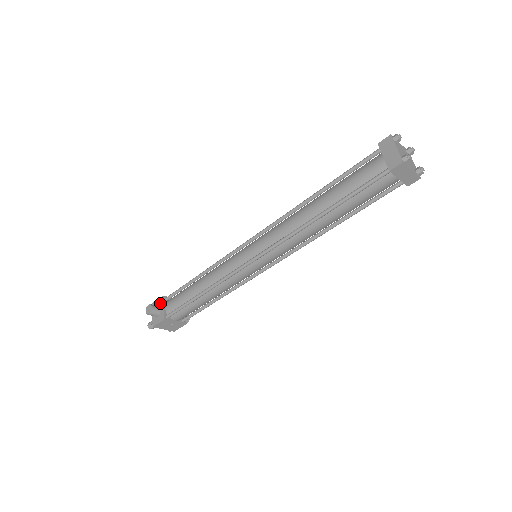
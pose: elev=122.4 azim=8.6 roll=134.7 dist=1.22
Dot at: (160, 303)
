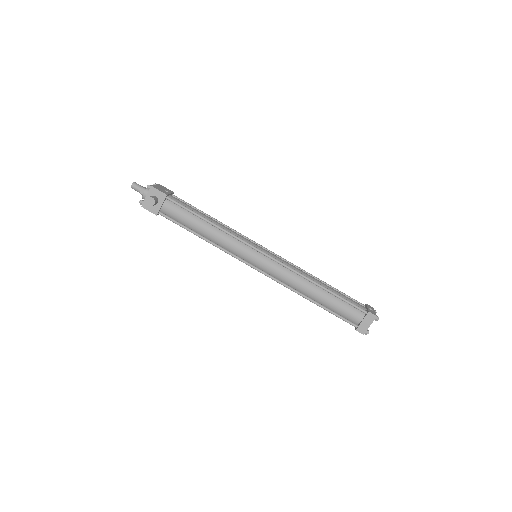
Dot at: (160, 197)
